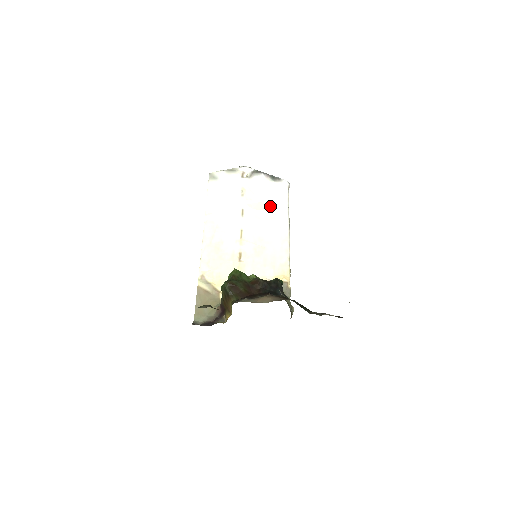
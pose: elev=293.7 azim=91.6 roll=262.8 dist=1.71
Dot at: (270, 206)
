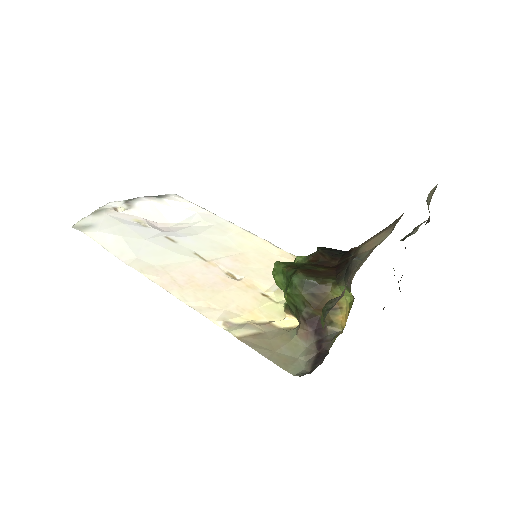
Dot at: (188, 221)
